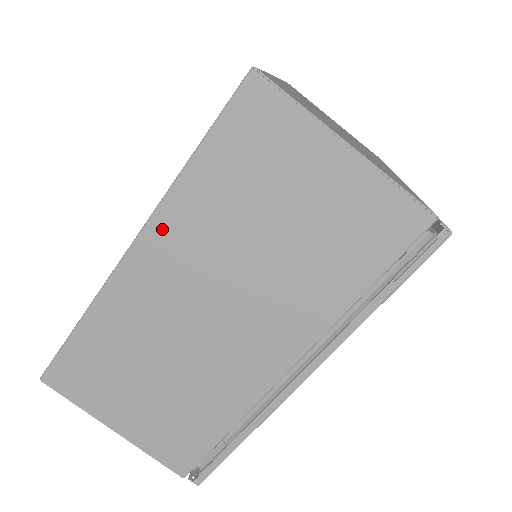
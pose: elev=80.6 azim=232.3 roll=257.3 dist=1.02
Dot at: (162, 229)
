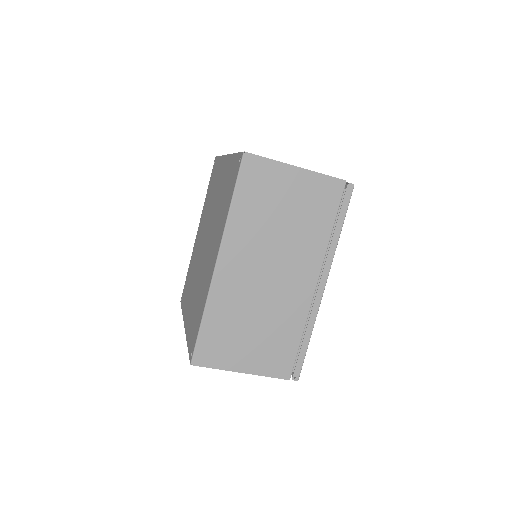
Dot at: occluded
